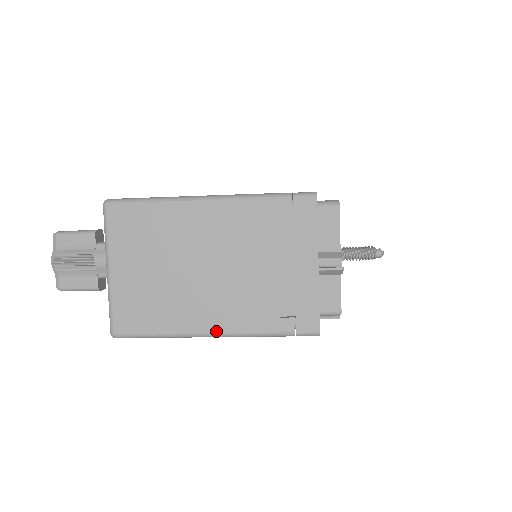
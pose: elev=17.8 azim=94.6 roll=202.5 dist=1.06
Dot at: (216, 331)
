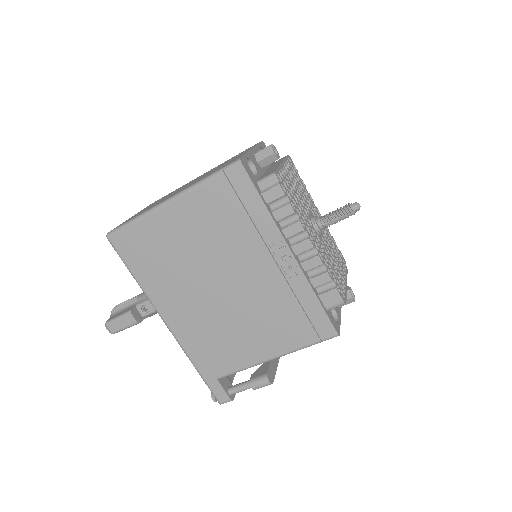
Dot at: (171, 197)
